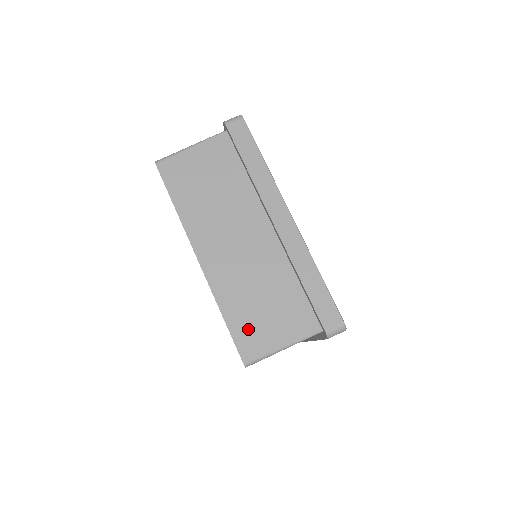
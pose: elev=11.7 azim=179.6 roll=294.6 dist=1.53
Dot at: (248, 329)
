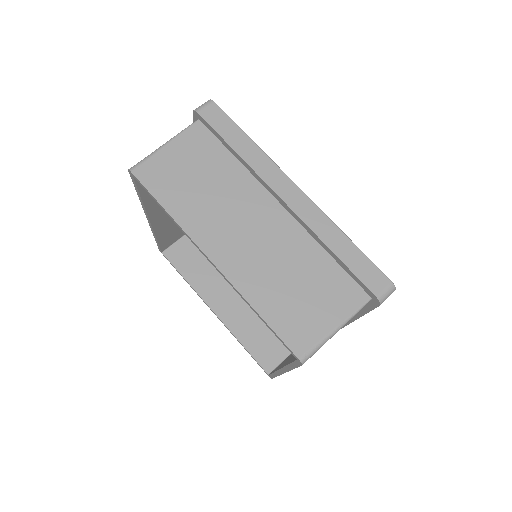
Dot at: (292, 320)
